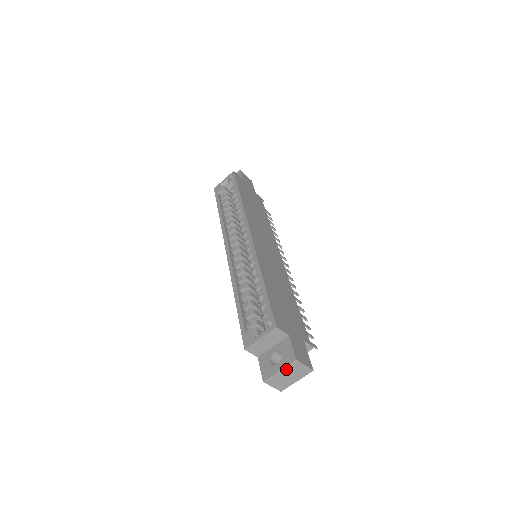
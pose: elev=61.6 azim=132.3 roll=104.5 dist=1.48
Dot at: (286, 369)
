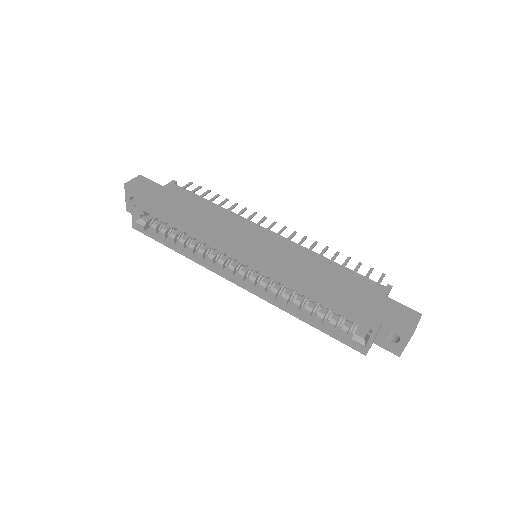
Dot at: occluded
